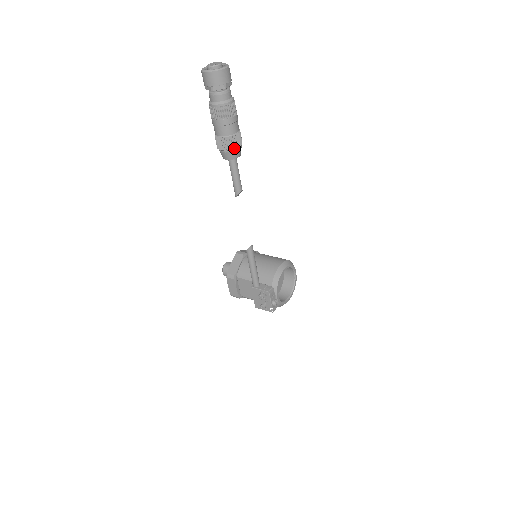
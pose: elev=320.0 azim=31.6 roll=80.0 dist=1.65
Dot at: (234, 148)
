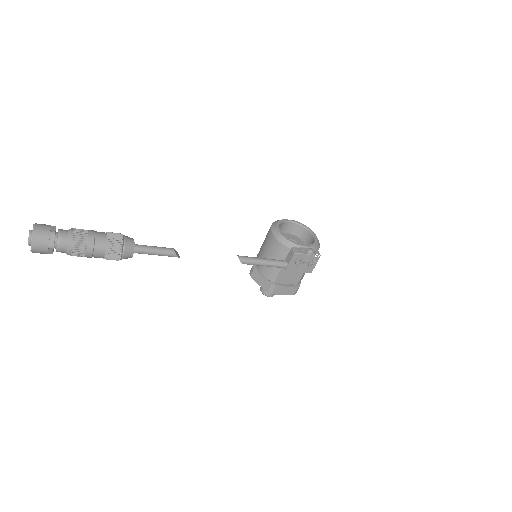
Dot at: (121, 243)
